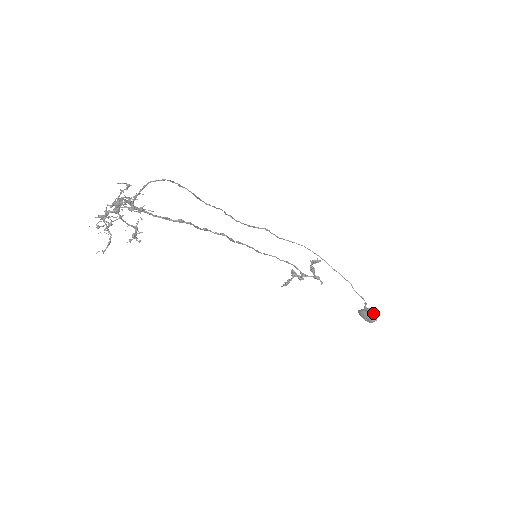
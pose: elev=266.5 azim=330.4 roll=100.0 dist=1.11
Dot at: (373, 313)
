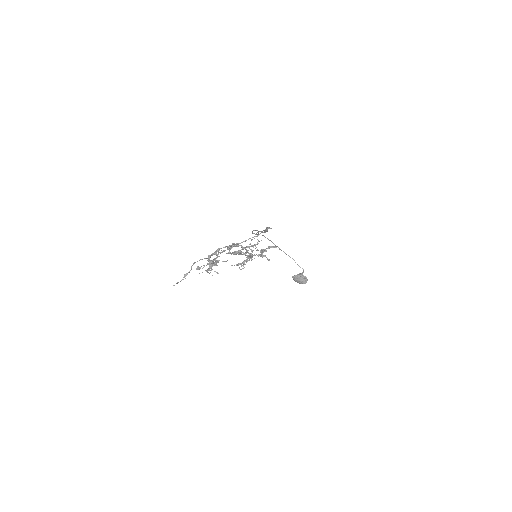
Dot at: (305, 278)
